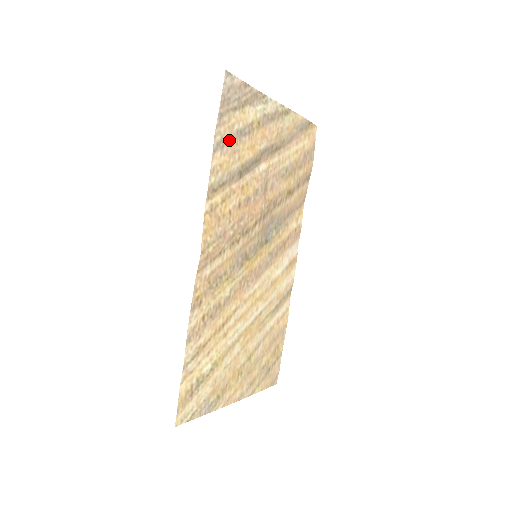
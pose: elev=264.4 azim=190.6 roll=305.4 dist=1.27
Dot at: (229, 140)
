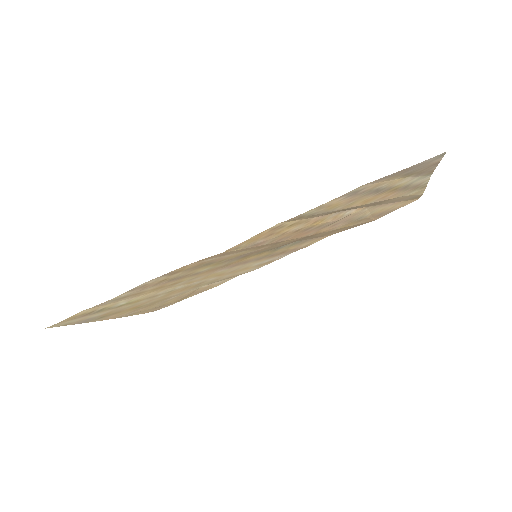
Dot at: (364, 192)
